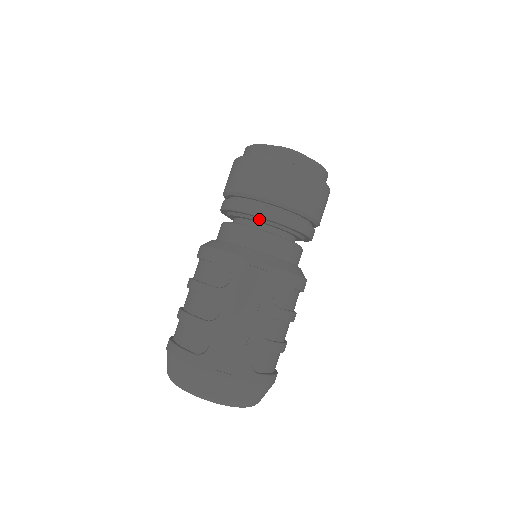
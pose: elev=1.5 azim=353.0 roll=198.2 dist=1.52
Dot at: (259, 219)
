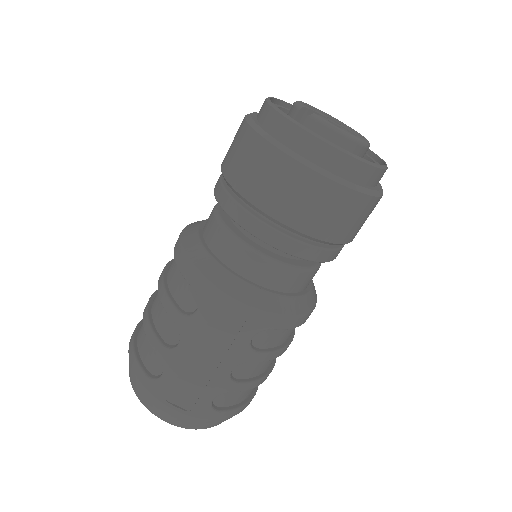
Dot at: occluded
